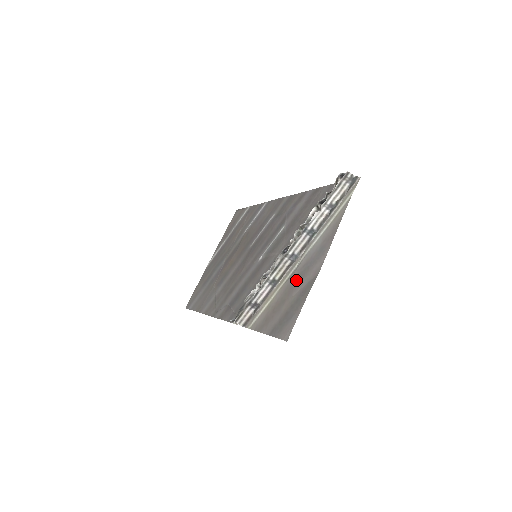
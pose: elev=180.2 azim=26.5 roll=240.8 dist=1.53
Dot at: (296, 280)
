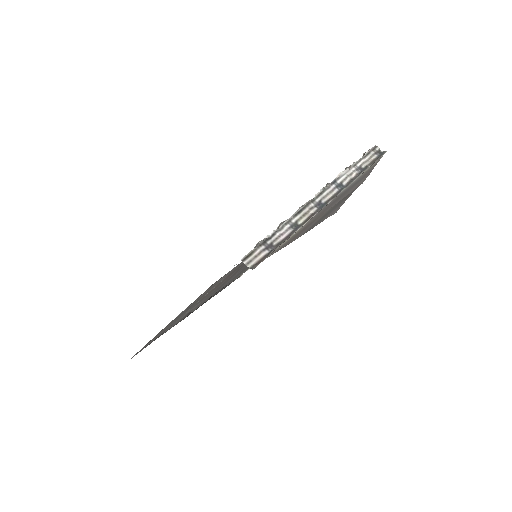
Dot at: (330, 204)
